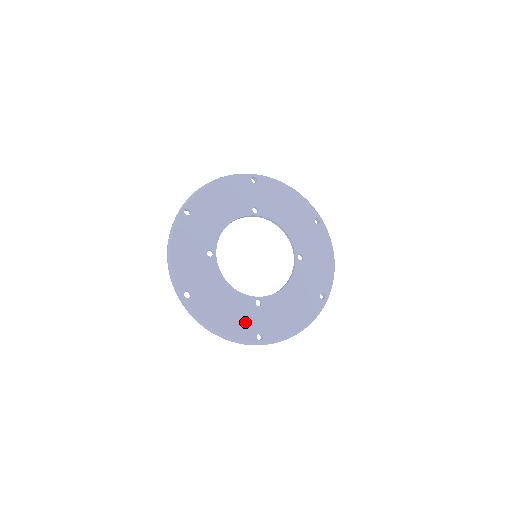
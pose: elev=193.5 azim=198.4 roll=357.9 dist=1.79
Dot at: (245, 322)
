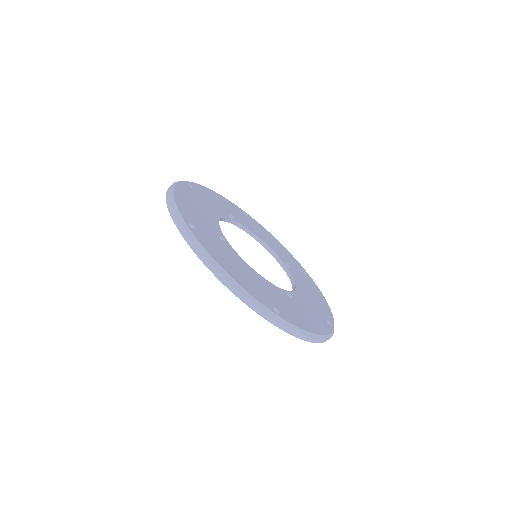
Dot at: (197, 219)
